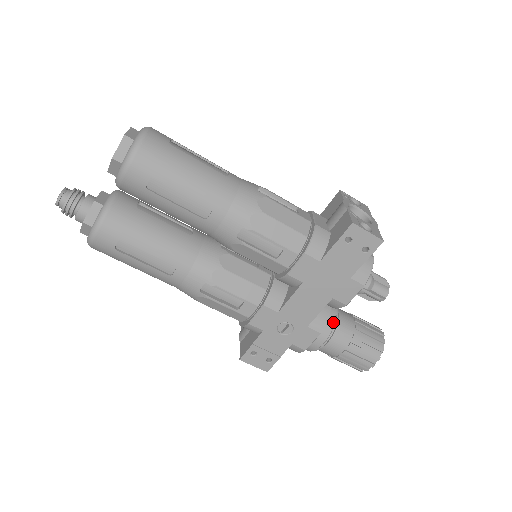
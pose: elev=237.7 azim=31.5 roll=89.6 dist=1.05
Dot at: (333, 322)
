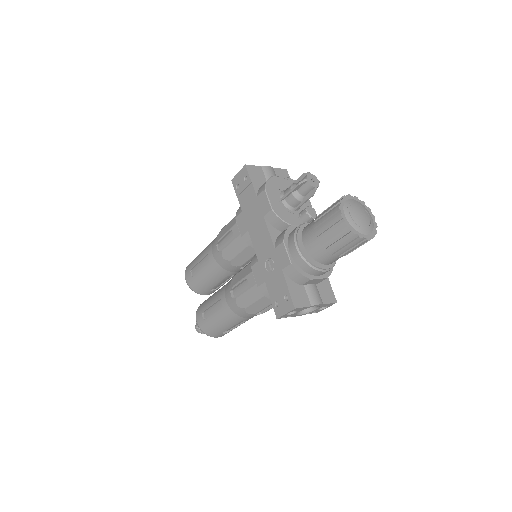
Dot at: (295, 230)
